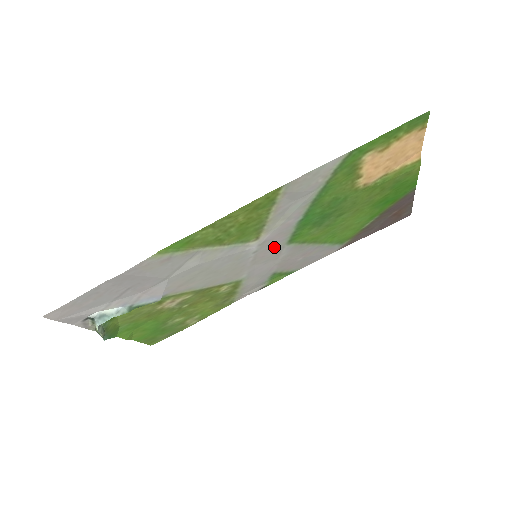
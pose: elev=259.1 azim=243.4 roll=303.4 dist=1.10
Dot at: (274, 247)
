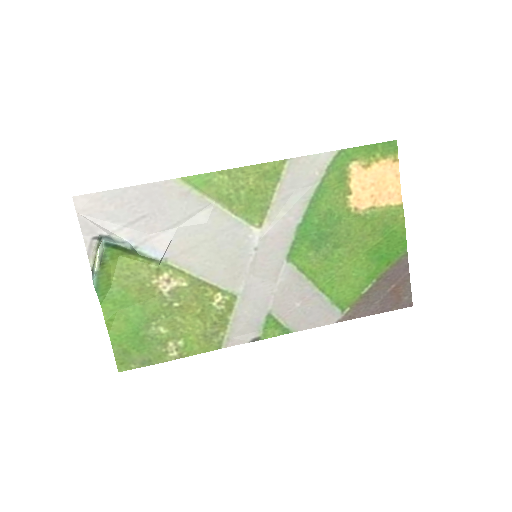
Dot at: (274, 255)
